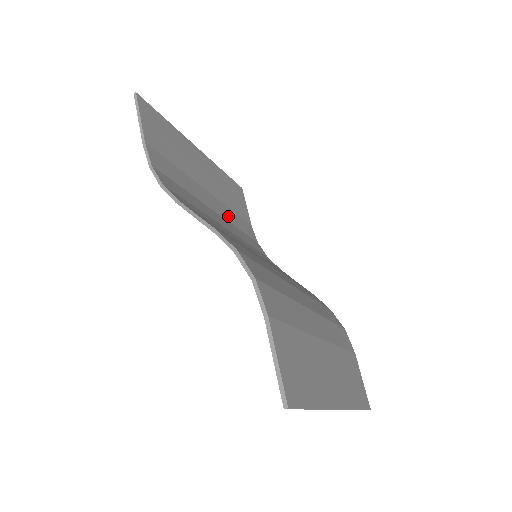
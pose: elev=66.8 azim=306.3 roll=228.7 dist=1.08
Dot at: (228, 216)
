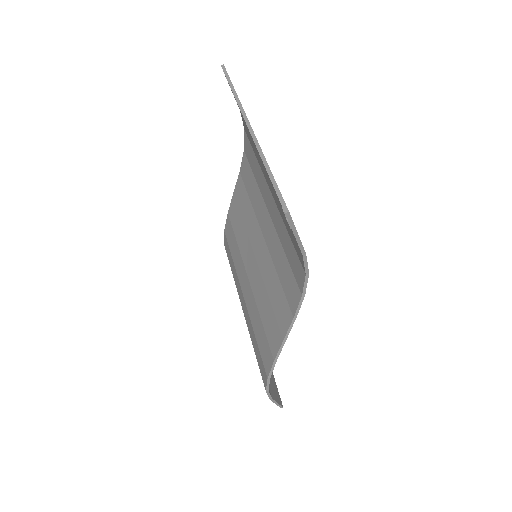
Dot at: occluded
